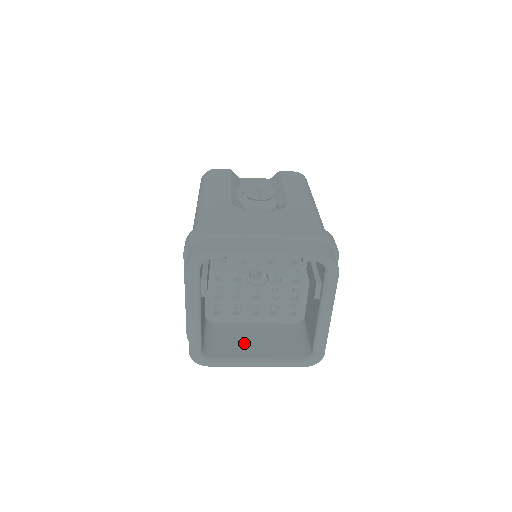
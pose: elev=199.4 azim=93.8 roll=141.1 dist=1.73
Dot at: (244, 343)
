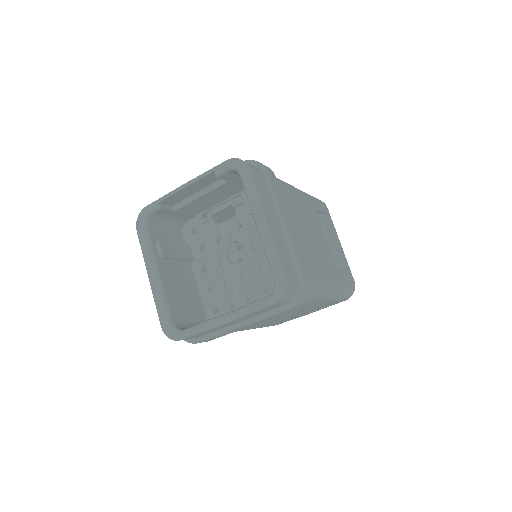
Dot at: occluded
